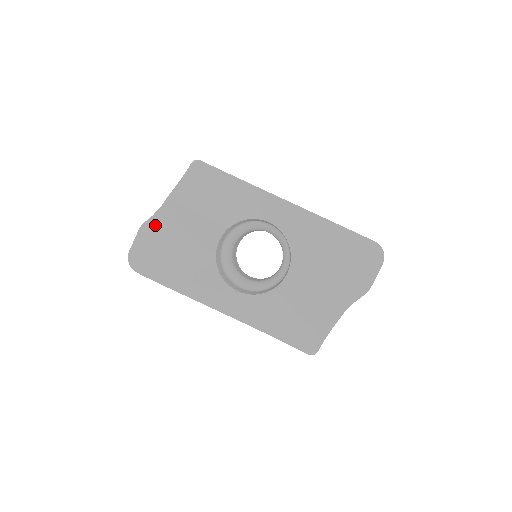
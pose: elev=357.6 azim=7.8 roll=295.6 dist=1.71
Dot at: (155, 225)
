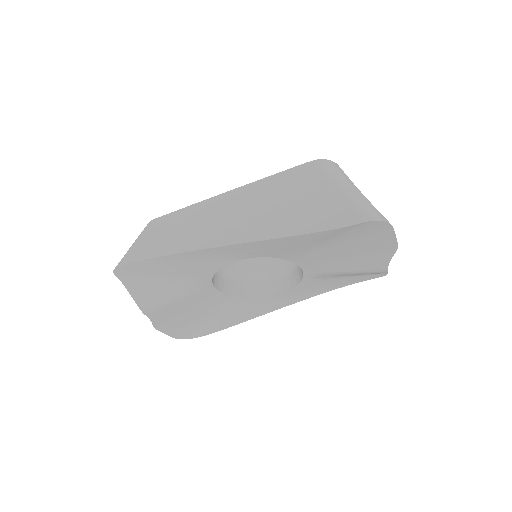
Dot at: (162, 322)
